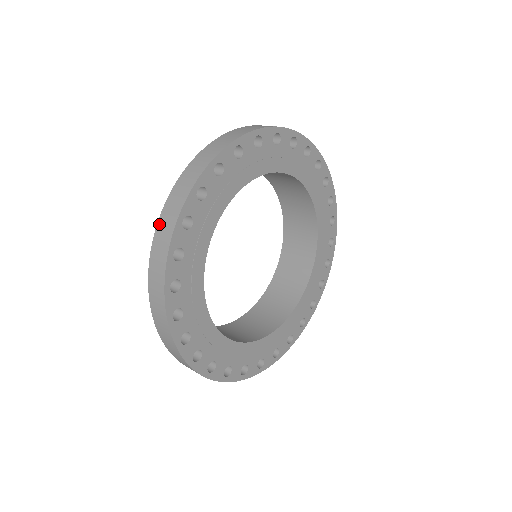
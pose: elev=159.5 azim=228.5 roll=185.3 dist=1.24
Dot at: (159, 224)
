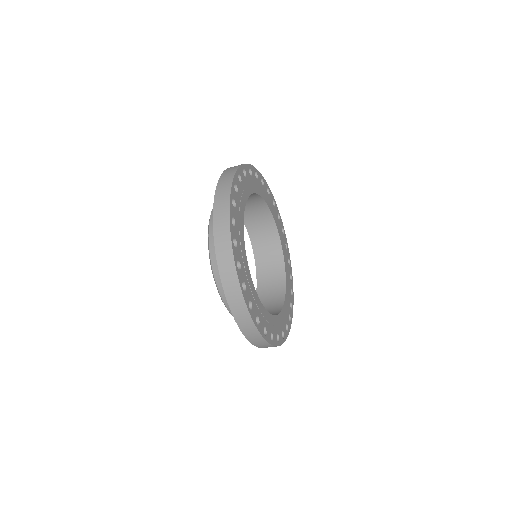
Dot at: (218, 189)
